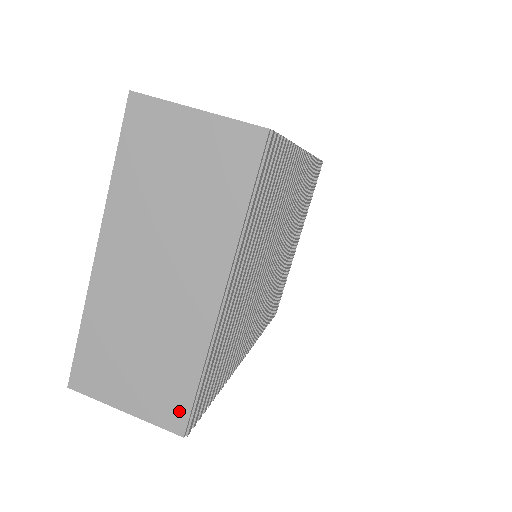
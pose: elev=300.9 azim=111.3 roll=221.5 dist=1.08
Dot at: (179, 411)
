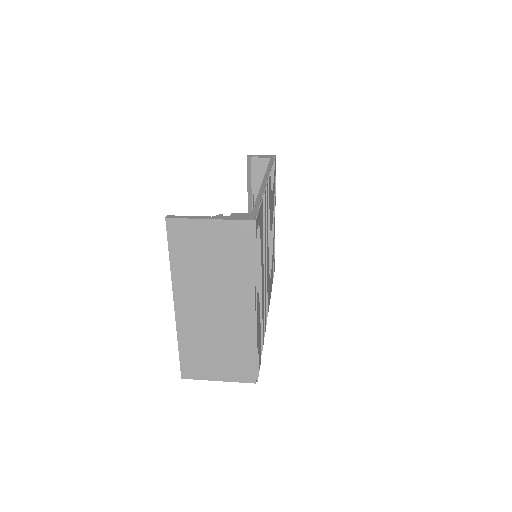
Dot at: (249, 372)
